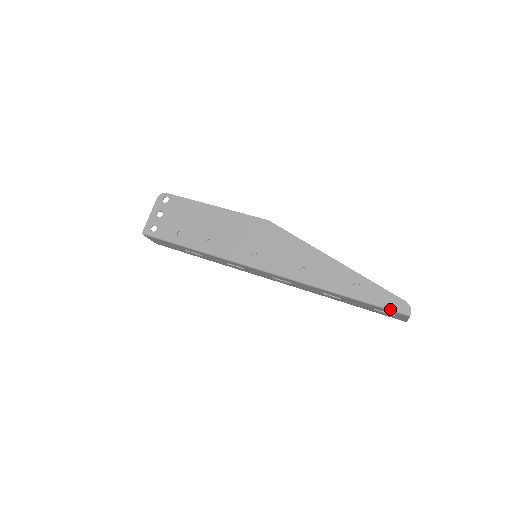
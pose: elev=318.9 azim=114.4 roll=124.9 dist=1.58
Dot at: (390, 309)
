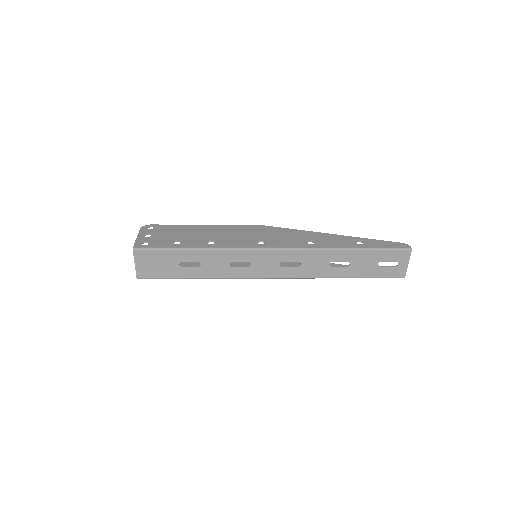
Dot at: (395, 248)
